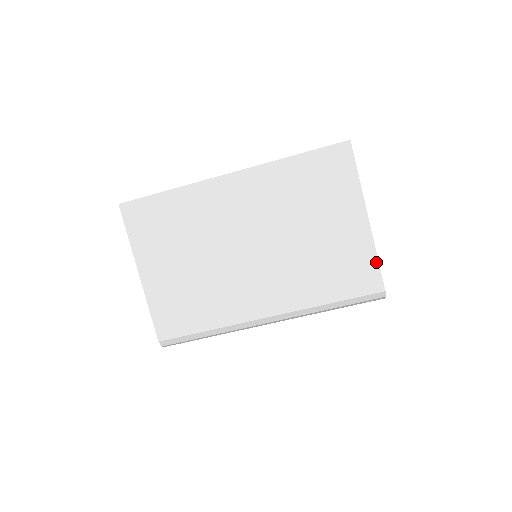
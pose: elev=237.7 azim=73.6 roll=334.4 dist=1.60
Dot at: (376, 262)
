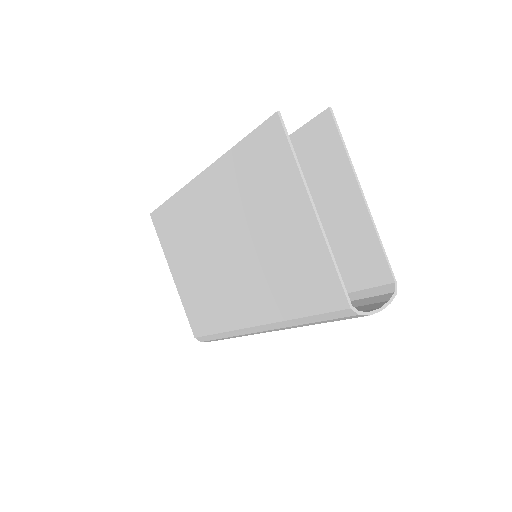
Dot at: (333, 269)
